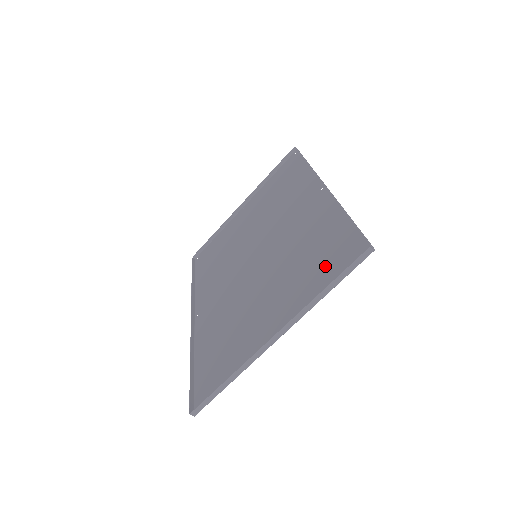
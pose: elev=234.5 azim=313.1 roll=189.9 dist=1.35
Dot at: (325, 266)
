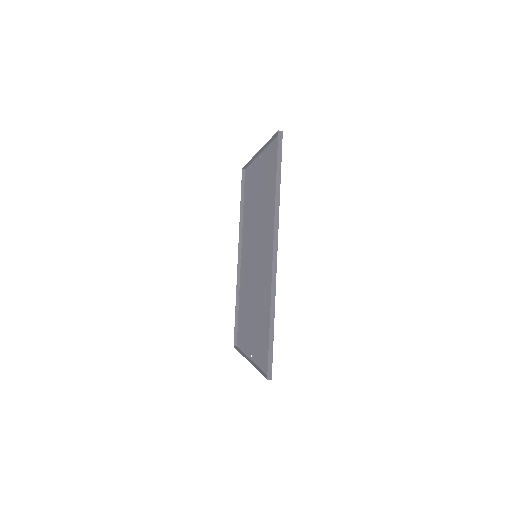
Dot at: (264, 347)
